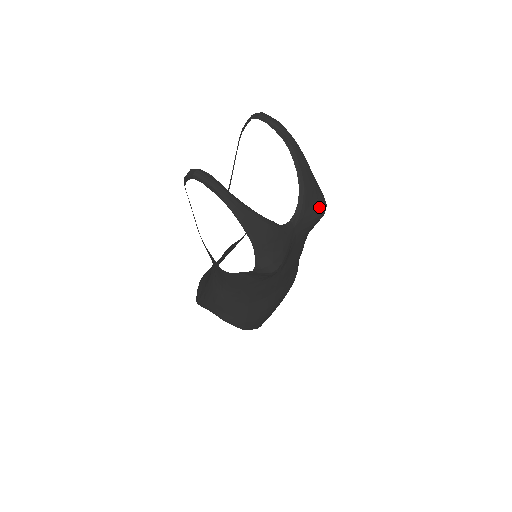
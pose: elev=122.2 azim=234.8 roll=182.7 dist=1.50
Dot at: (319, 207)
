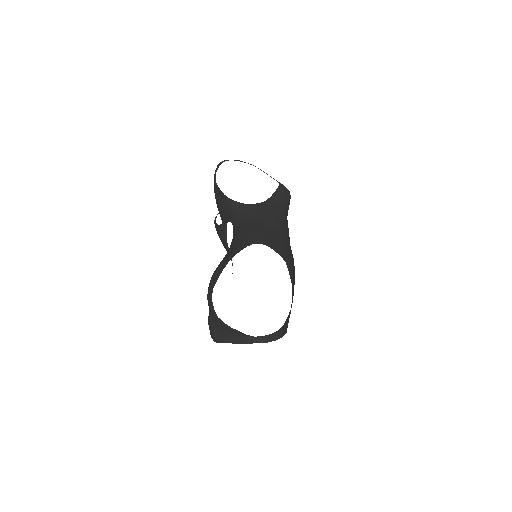
Dot at: occluded
